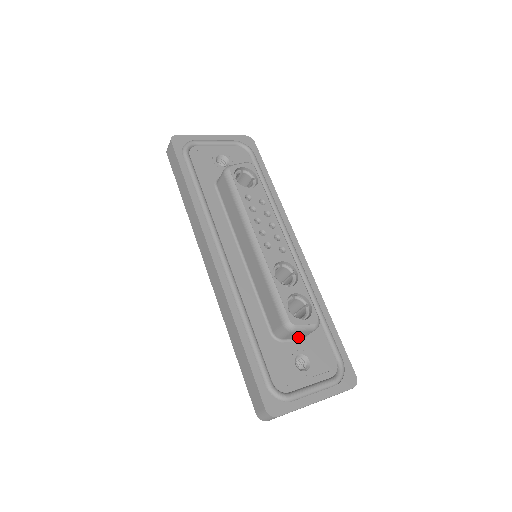
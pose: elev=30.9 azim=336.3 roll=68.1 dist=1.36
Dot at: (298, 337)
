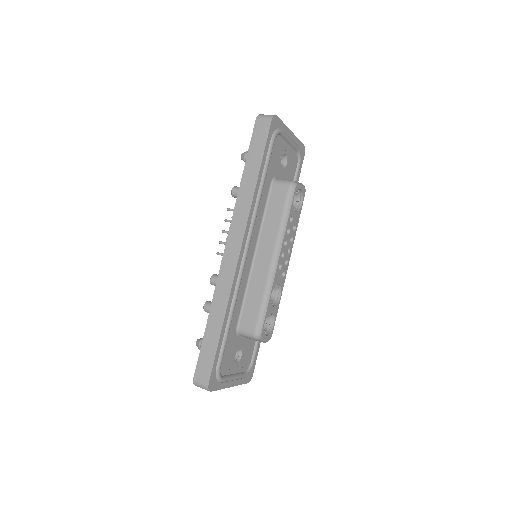
Dot at: occluded
